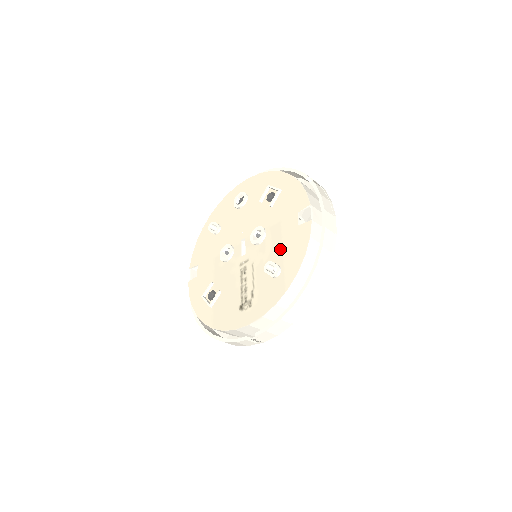
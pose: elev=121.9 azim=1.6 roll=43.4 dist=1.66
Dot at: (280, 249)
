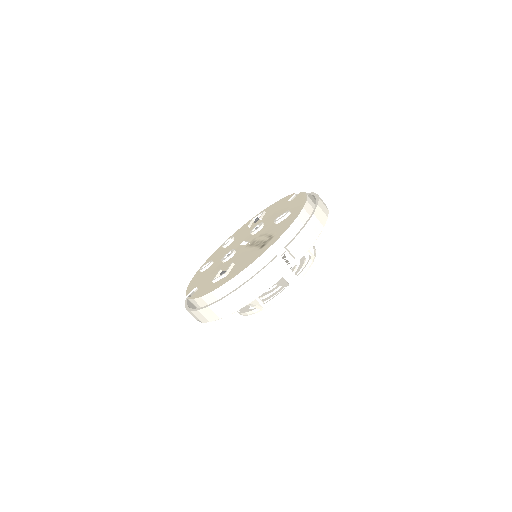
Dot at: (282, 213)
